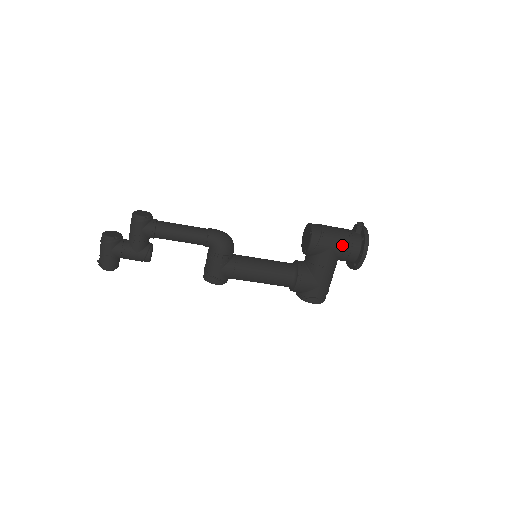
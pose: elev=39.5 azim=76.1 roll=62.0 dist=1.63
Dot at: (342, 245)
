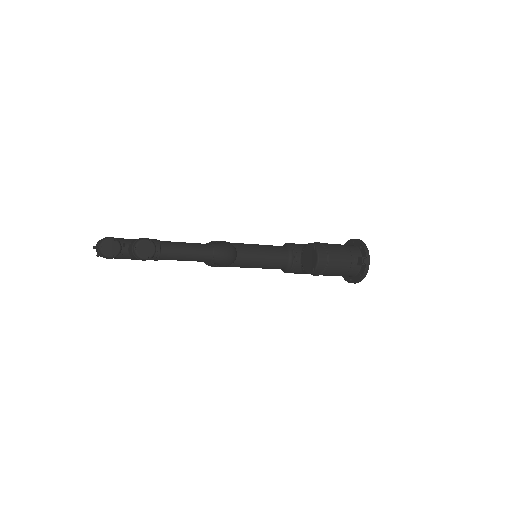
Dot at: (338, 275)
